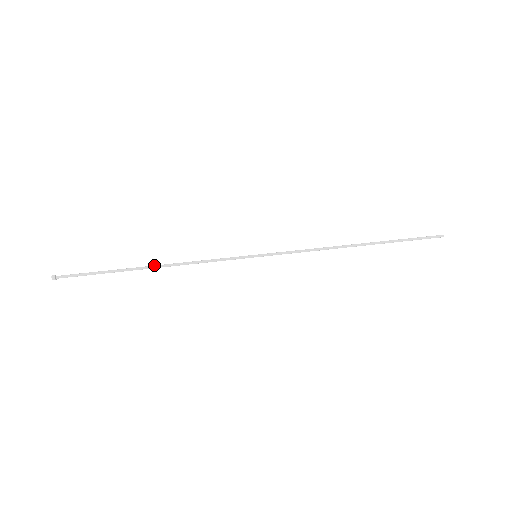
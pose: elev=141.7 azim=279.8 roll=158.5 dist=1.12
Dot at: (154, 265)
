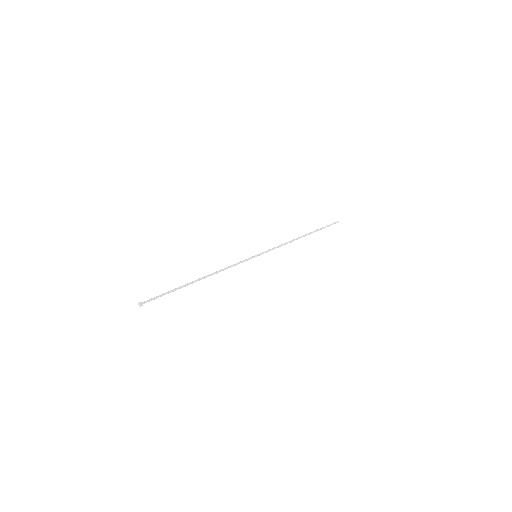
Dot at: occluded
